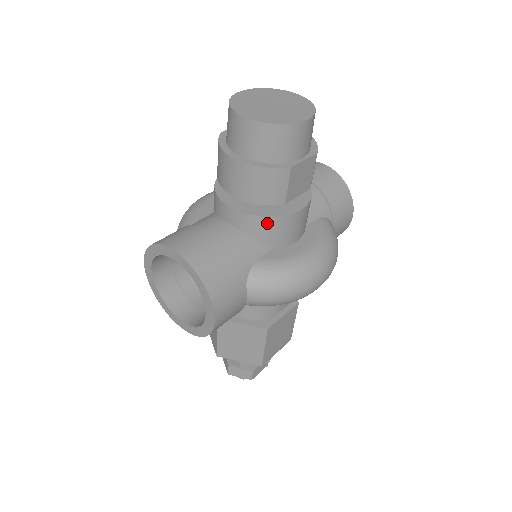
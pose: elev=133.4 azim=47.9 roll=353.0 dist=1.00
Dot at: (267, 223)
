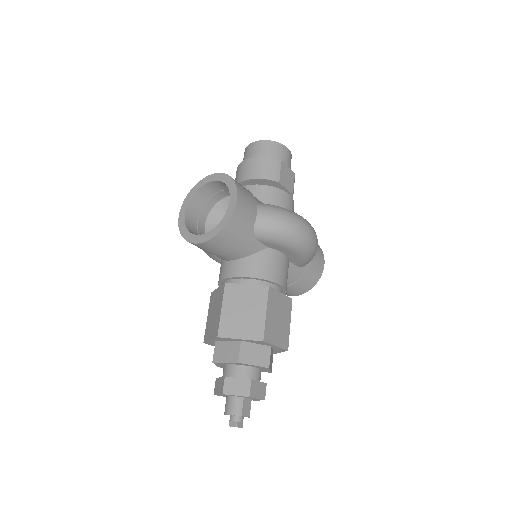
Dot at: (268, 190)
